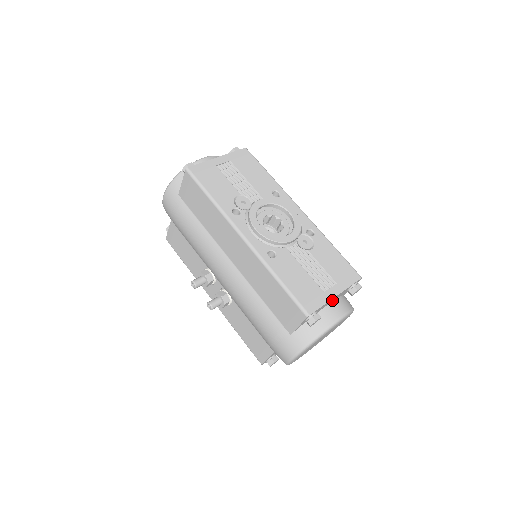
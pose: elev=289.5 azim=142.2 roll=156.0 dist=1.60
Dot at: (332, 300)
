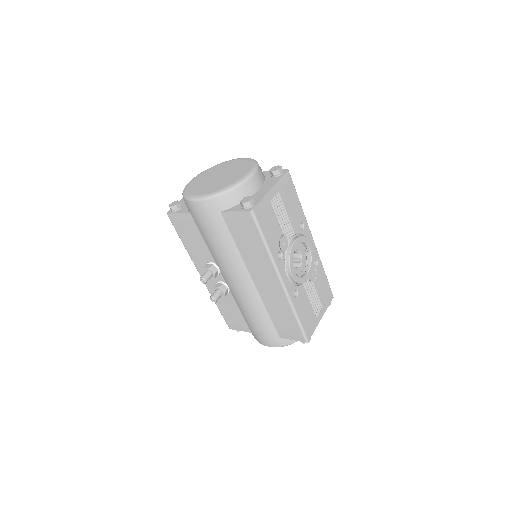
Dot at: occluded
